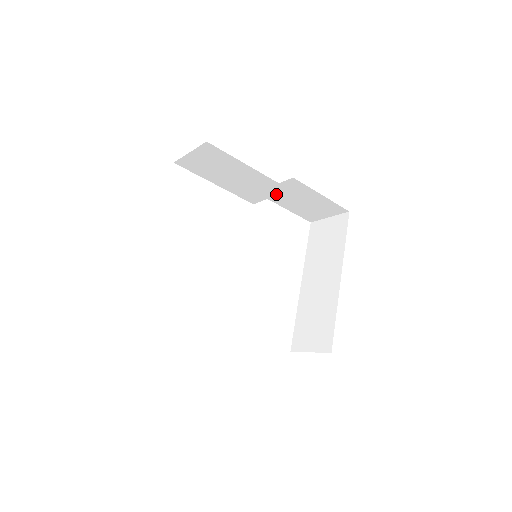
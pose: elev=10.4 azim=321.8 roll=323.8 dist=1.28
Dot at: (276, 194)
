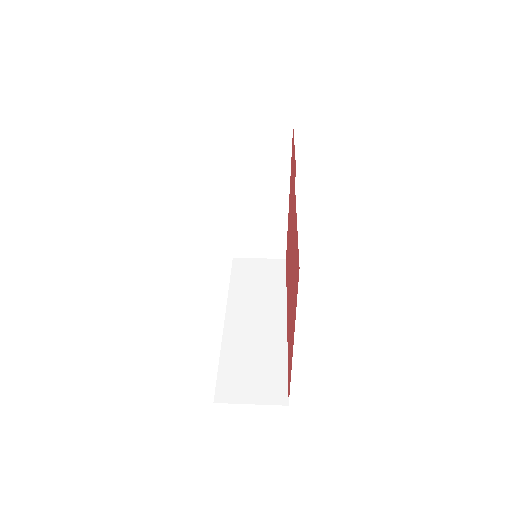
Dot at: occluded
